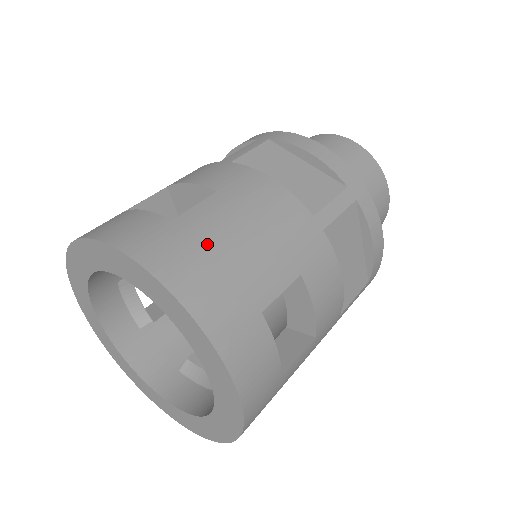
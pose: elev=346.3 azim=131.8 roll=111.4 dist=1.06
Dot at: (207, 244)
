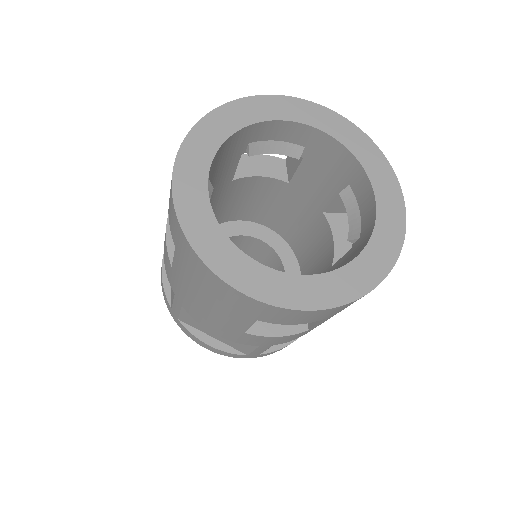
Dot at: occluded
